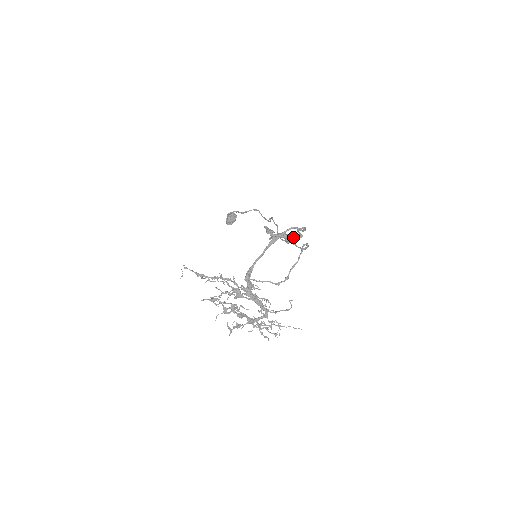
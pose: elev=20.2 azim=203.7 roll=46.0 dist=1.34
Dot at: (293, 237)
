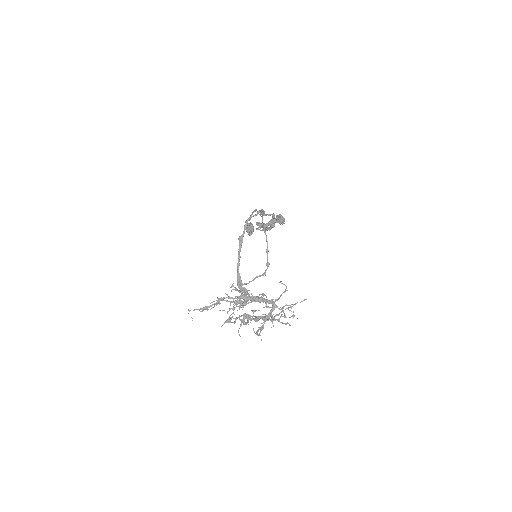
Dot at: (278, 217)
